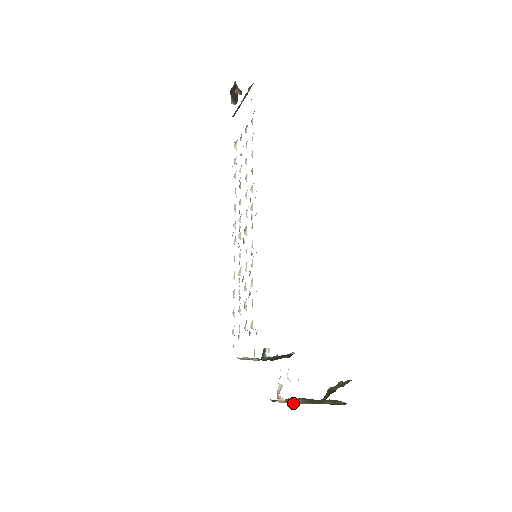
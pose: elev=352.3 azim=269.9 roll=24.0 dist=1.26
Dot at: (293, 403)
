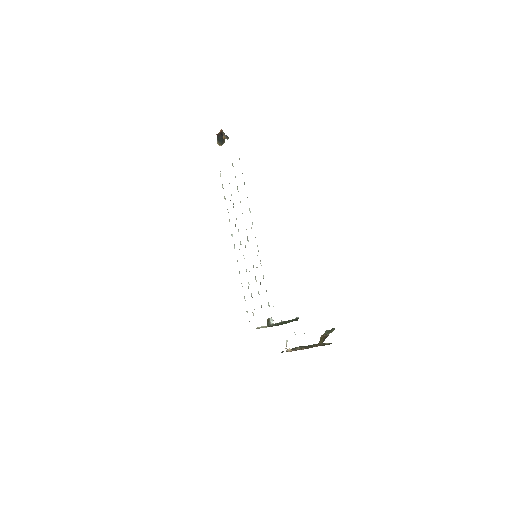
Dot at: (302, 349)
